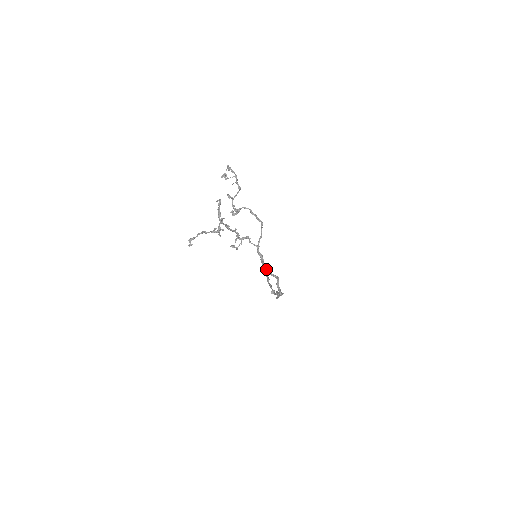
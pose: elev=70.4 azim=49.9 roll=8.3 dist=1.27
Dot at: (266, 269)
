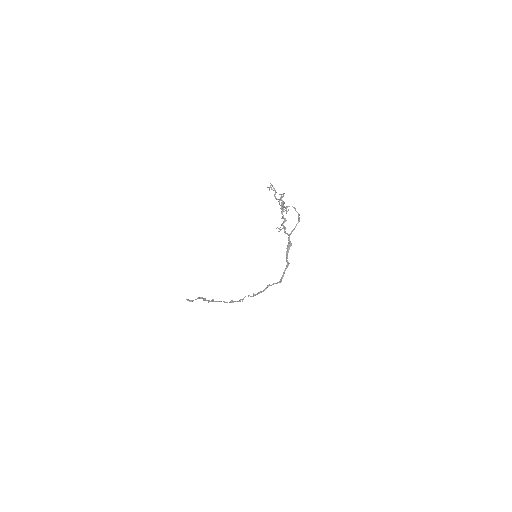
Dot at: (287, 254)
